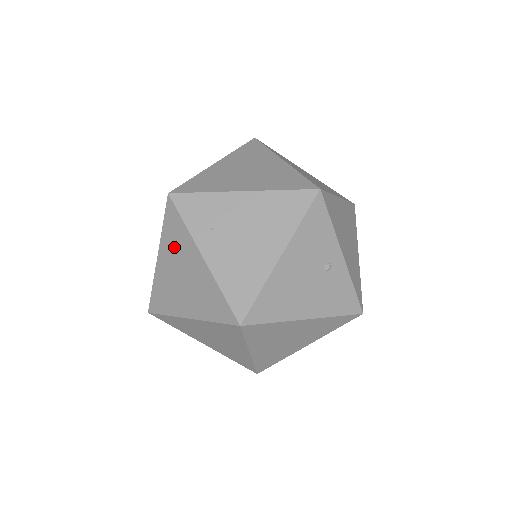
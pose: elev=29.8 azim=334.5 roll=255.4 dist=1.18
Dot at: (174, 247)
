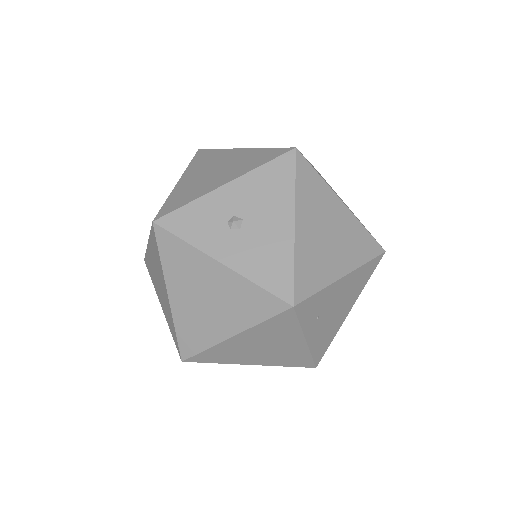
Dot at: (269, 334)
